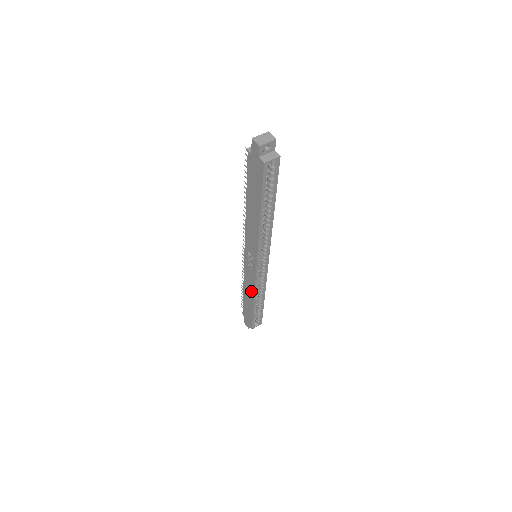
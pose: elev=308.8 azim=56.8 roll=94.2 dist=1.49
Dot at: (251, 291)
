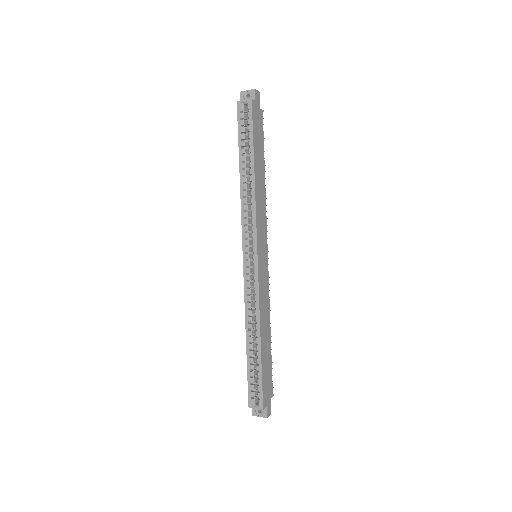
Dot at: (248, 315)
